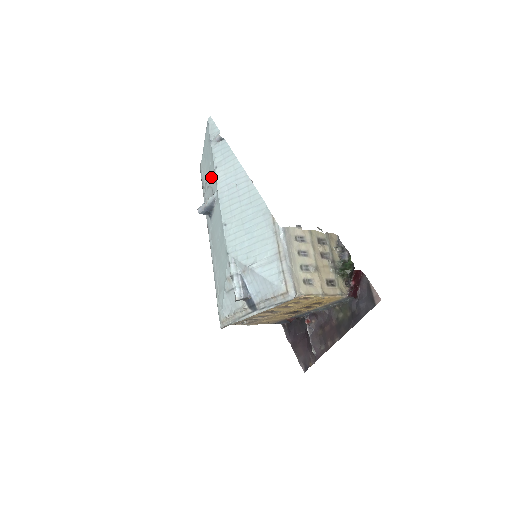
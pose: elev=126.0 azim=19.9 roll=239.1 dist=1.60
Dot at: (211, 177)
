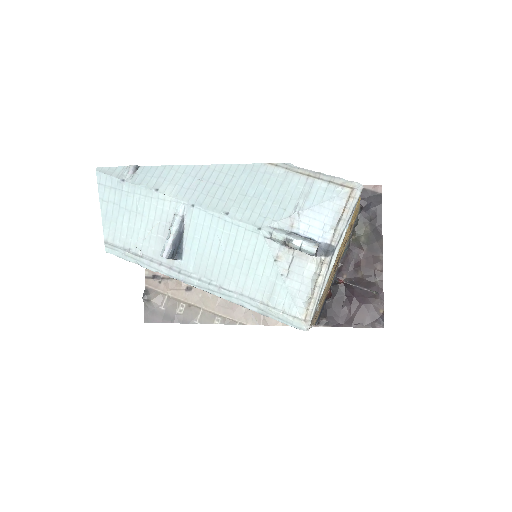
Dot at: (151, 213)
